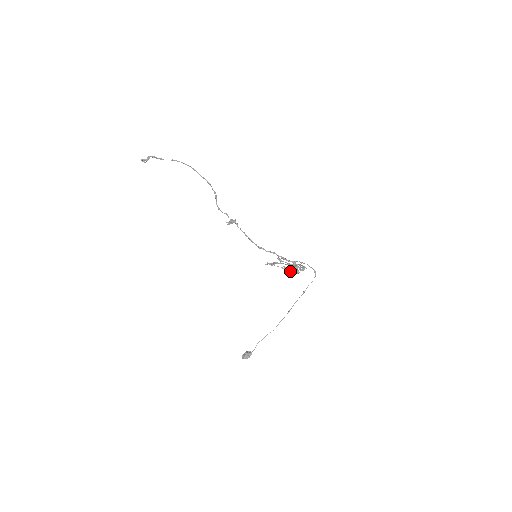
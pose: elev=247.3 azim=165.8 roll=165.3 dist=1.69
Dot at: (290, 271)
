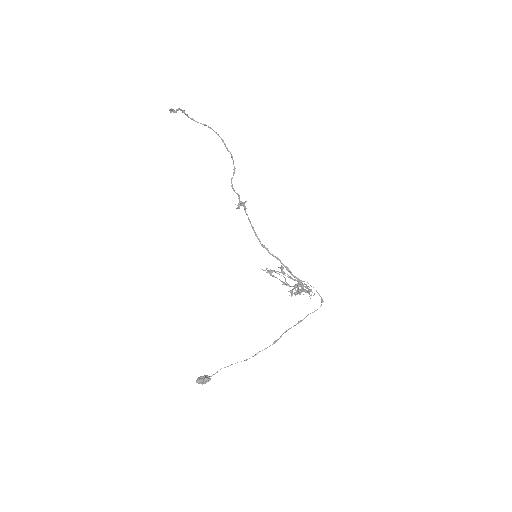
Dot at: (291, 290)
